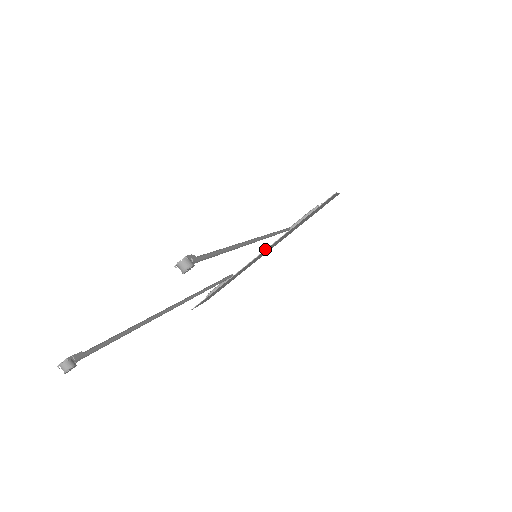
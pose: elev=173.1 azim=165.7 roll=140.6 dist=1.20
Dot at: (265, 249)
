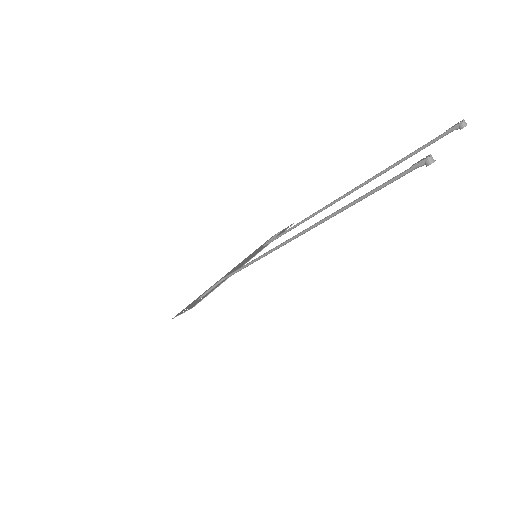
Dot at: (254, 256)
